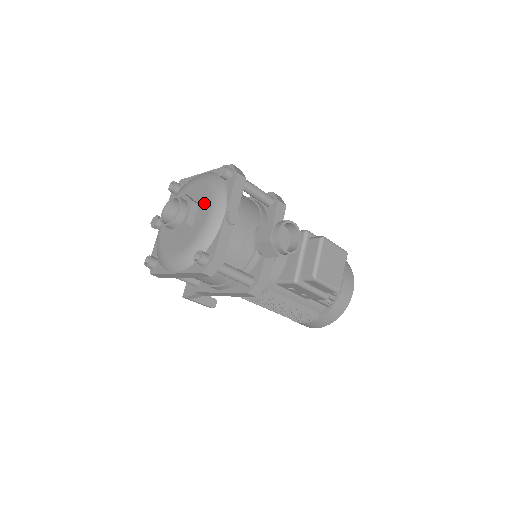
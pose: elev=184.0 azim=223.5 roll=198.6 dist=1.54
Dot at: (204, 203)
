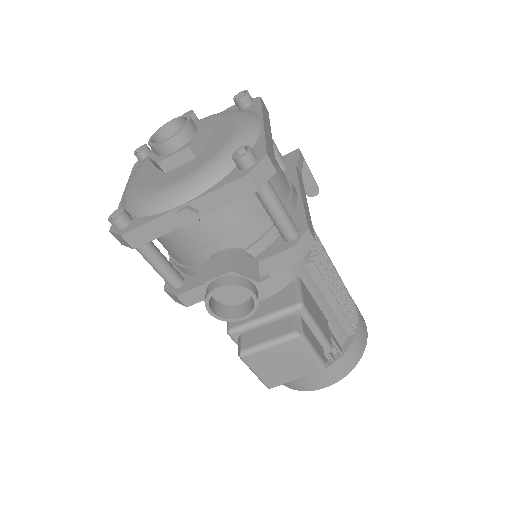
Dot at: (195, 163)
